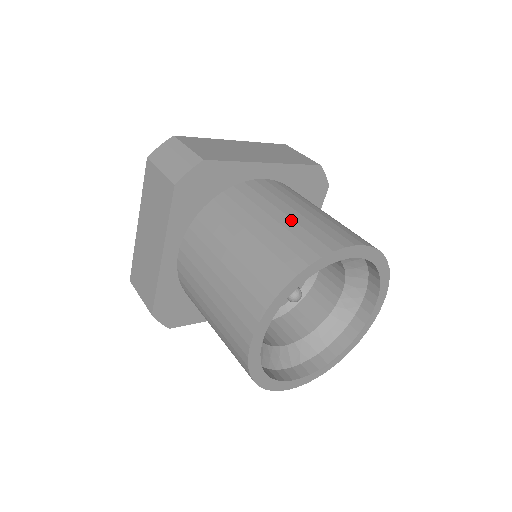
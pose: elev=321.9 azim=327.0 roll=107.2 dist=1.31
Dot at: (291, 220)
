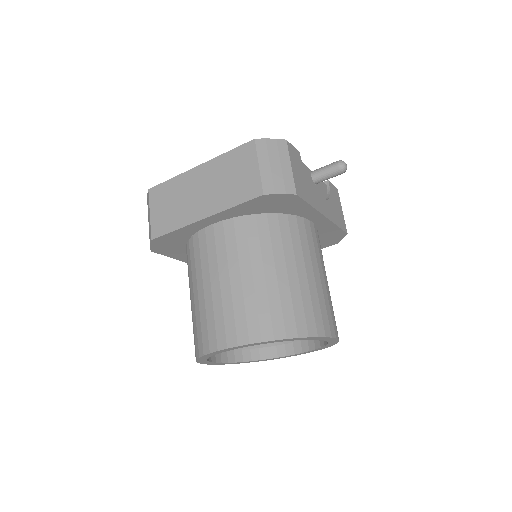
Dot at: (204, 302)
